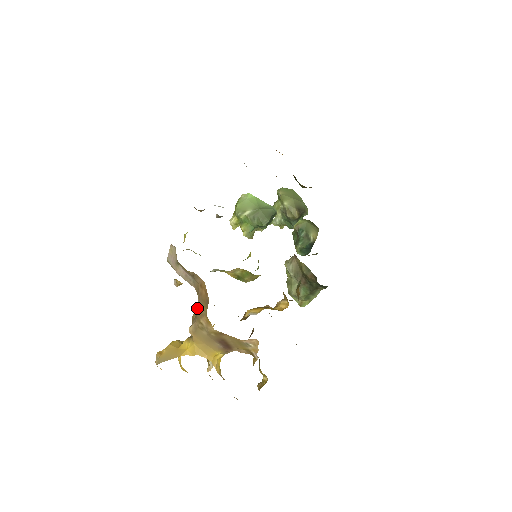
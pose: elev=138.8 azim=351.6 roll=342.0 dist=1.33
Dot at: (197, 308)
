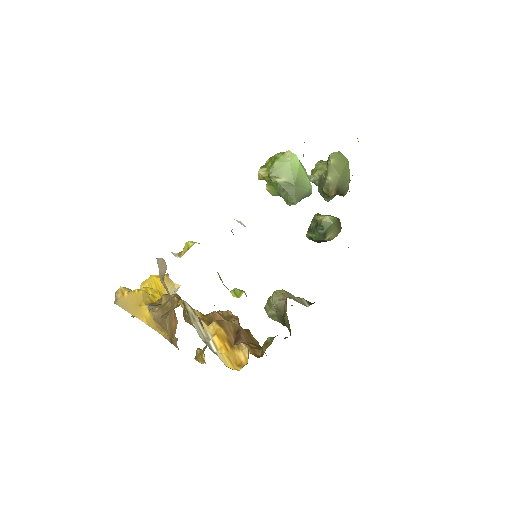
Dot at: occluded
